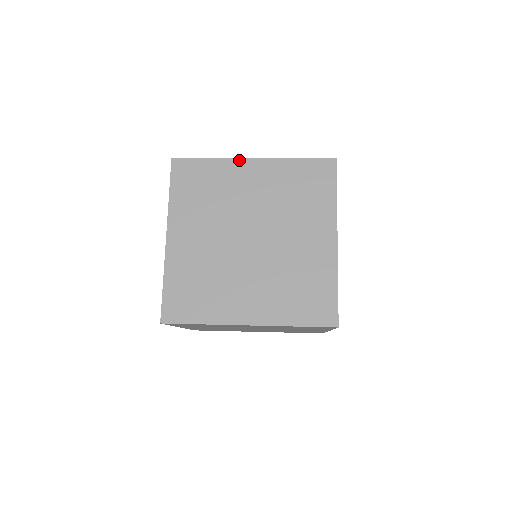
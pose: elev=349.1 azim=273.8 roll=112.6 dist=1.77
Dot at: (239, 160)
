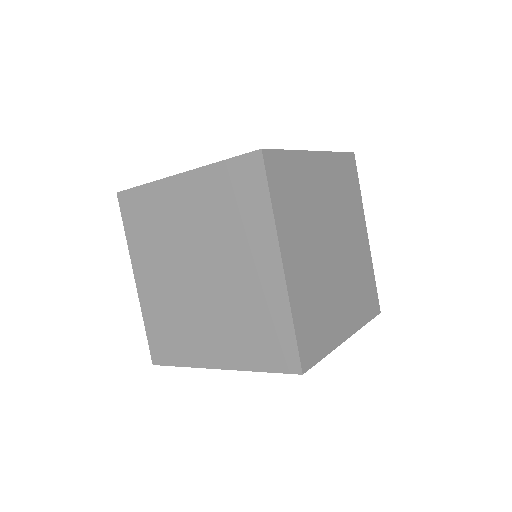
Dot at: (168, 180)
